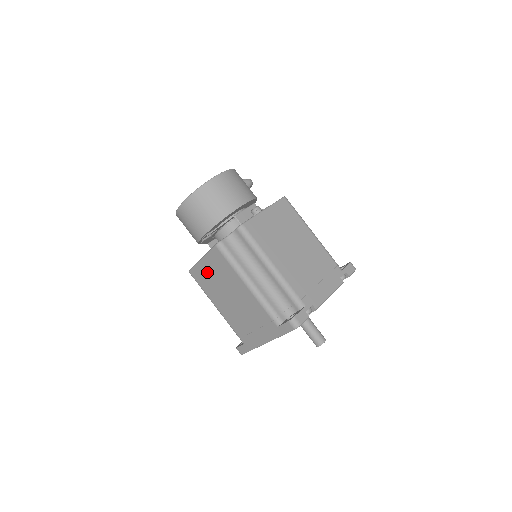
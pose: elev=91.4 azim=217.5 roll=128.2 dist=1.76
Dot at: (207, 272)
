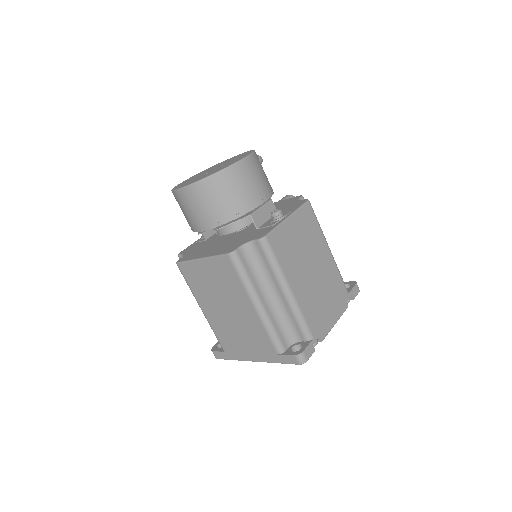
Dot at: (203, 274)
